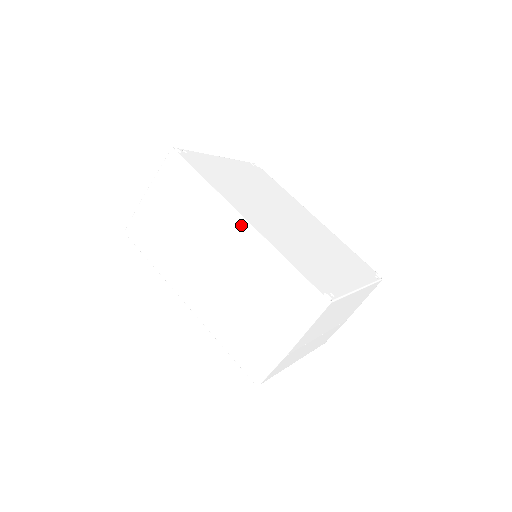
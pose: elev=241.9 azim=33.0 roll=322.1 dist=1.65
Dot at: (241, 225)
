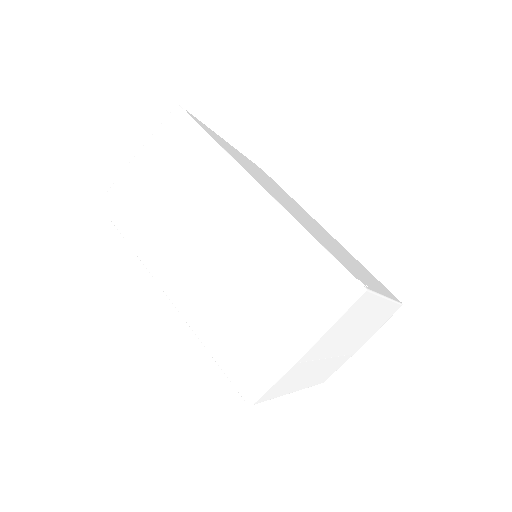
Dot at: (254, 191)
